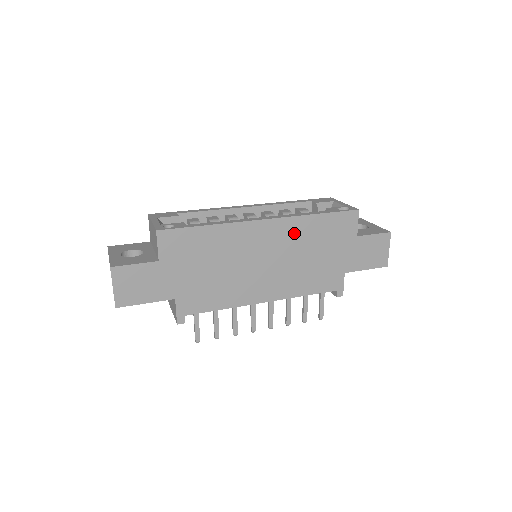
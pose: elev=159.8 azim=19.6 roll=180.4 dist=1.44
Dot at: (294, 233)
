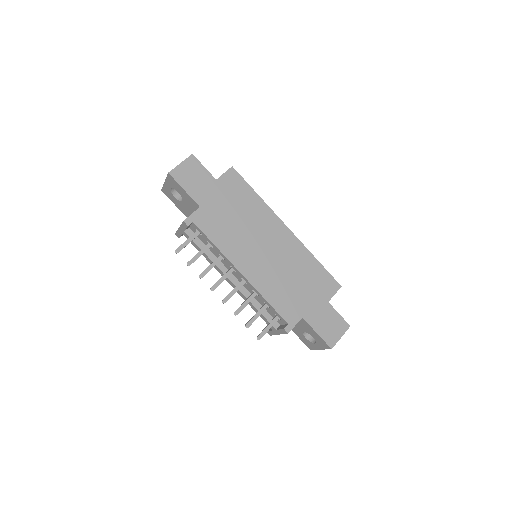
Dot at: (295, 254)
